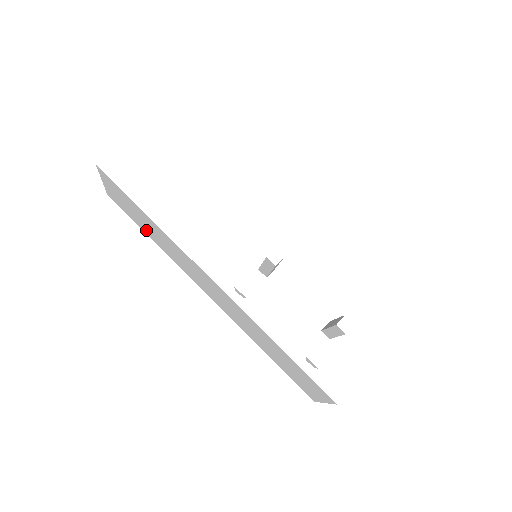
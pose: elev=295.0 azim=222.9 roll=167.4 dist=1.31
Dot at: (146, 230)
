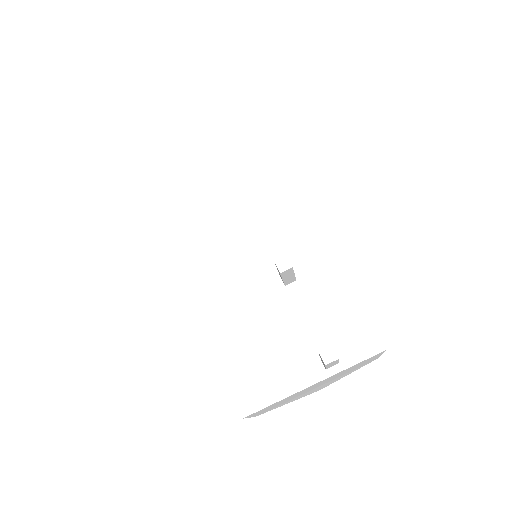
Dot at: occluded
